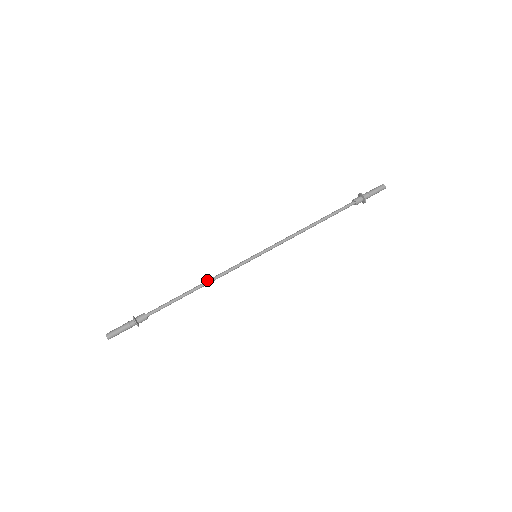
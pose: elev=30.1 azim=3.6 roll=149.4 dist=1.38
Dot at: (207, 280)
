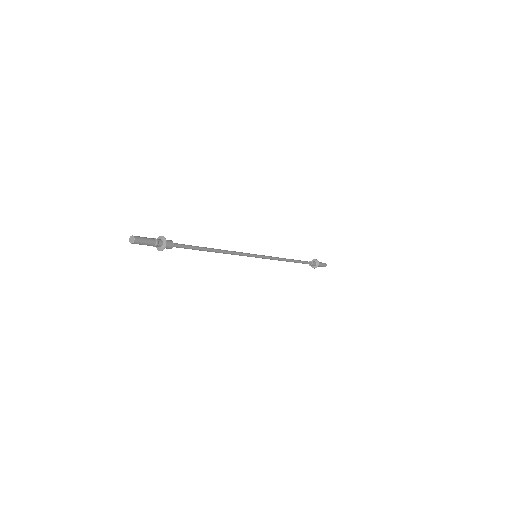
Dot at: occluded
